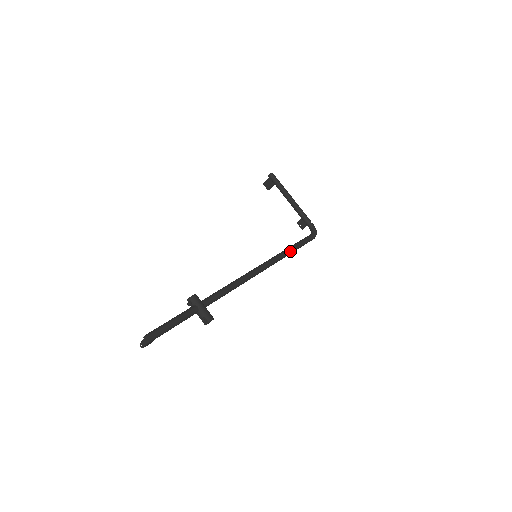
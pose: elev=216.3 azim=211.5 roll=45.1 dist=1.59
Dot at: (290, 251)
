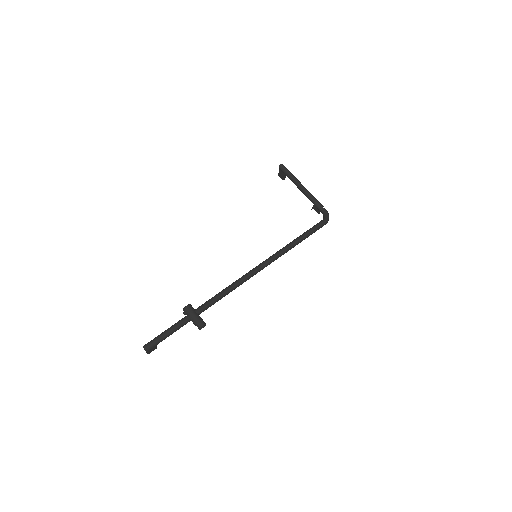
Dot at: (293, 244)
